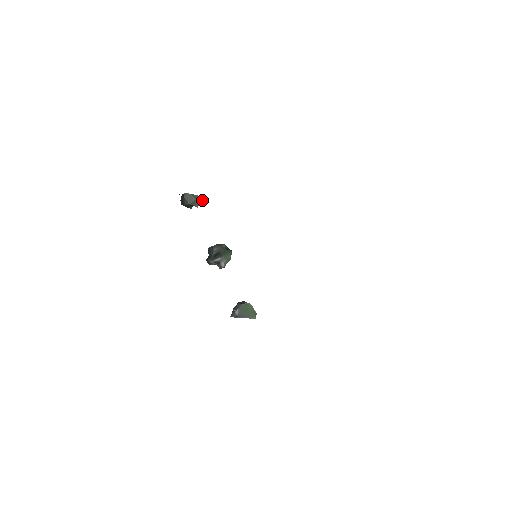
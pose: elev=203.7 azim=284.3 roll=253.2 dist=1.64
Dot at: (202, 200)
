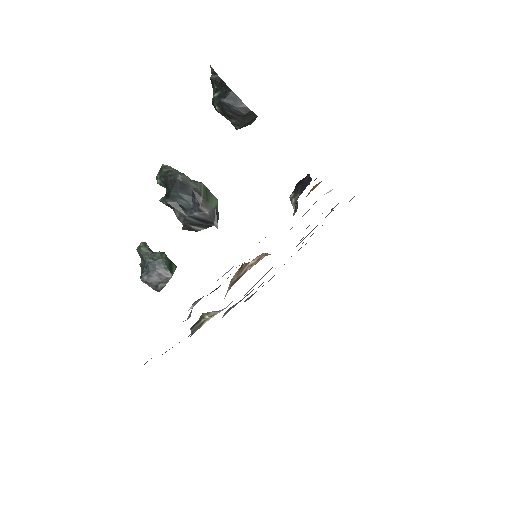
Dot at: occluded
